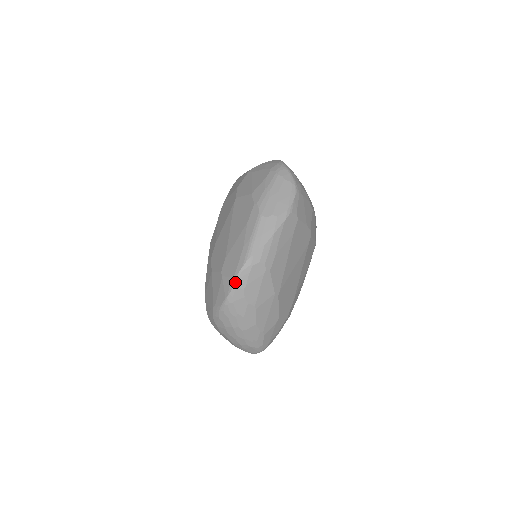
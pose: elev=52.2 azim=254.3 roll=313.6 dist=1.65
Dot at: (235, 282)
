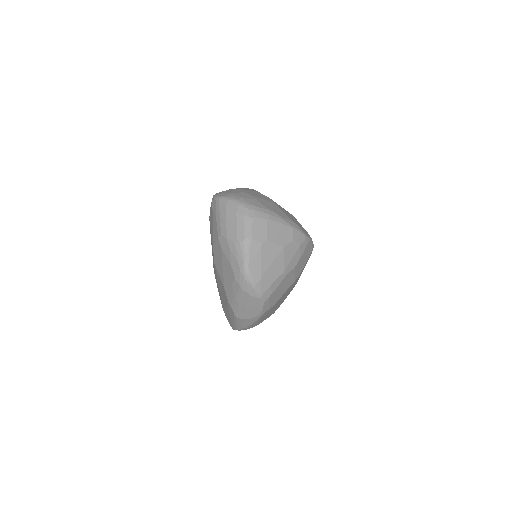
Dot at: occluded
